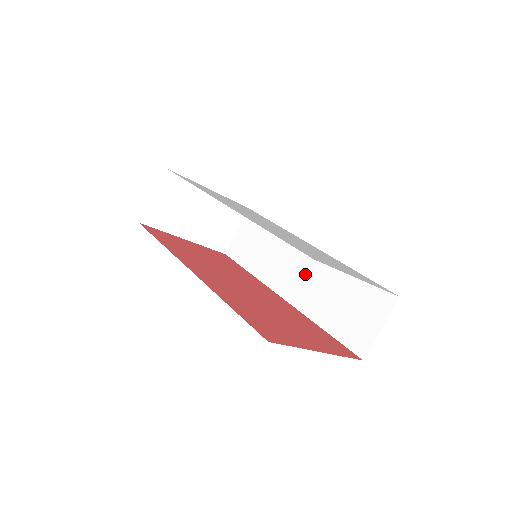
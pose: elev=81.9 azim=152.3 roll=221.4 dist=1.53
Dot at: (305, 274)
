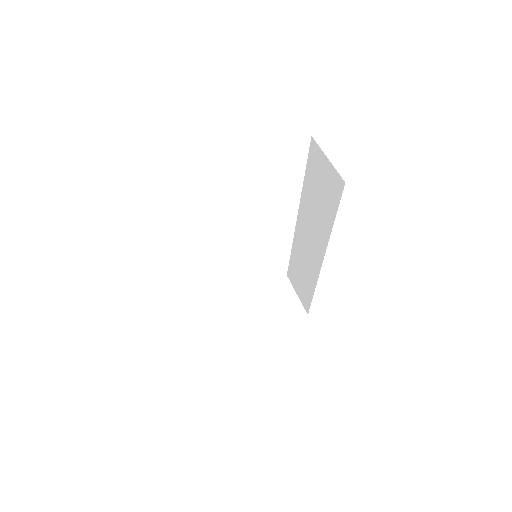
Dot at: (309, 231)
